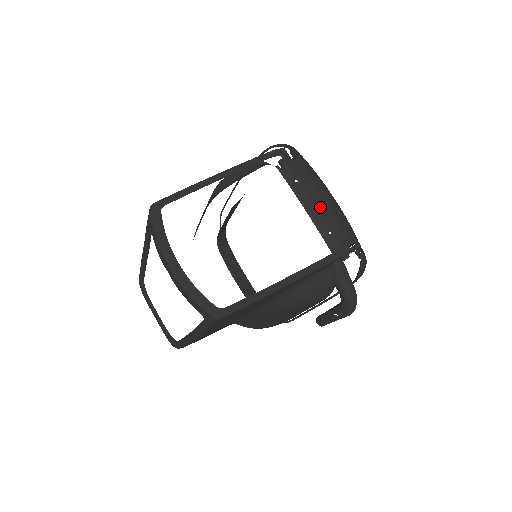
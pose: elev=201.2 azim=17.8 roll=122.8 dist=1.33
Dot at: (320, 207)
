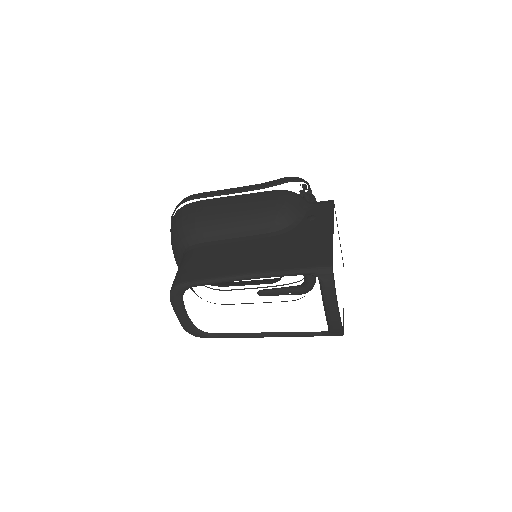
Dot at: occluded
